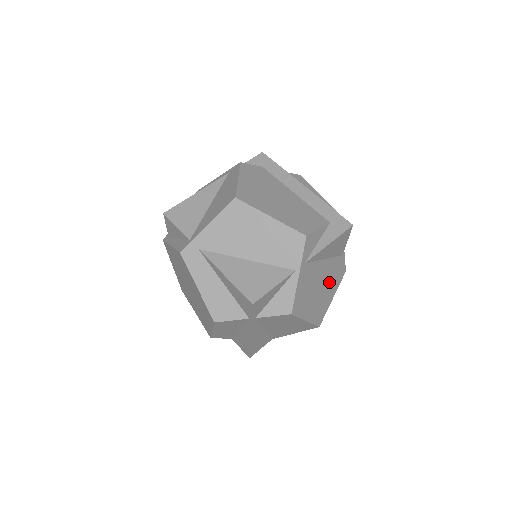
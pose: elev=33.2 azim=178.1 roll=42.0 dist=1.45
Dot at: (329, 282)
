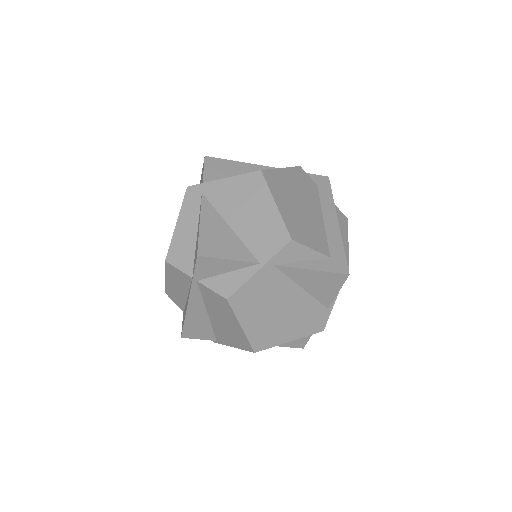
Dot at: (295, 319)
